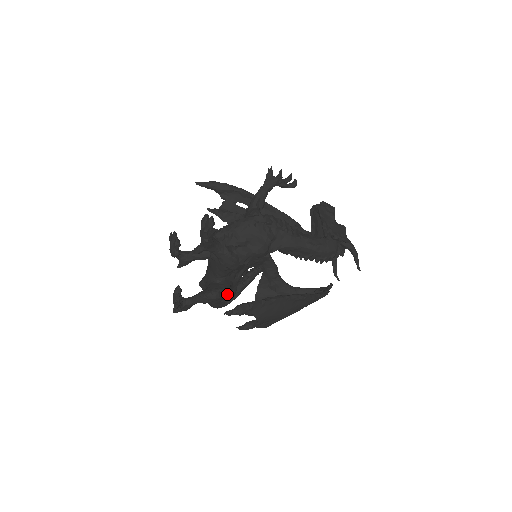
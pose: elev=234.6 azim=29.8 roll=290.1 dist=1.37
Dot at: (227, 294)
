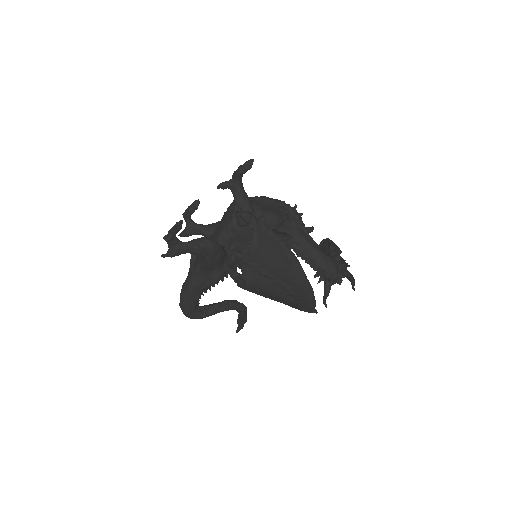
Dot at: (219, 258)
